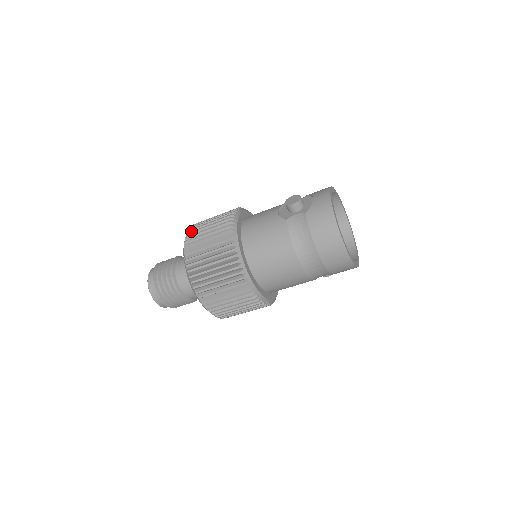
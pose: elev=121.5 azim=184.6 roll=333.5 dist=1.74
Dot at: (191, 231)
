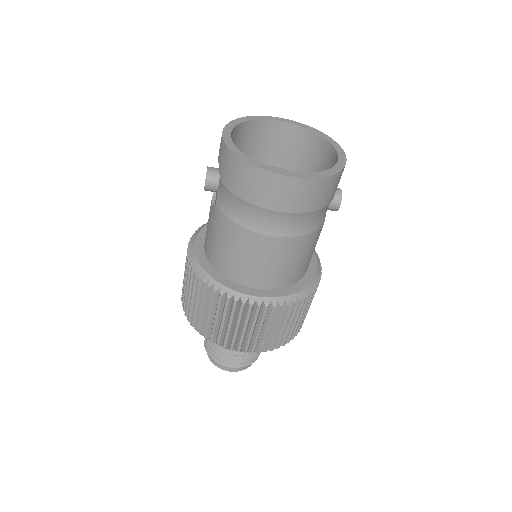
Dot at: occluded
